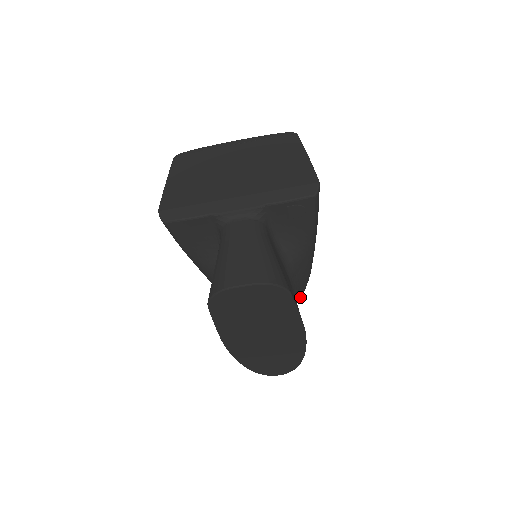
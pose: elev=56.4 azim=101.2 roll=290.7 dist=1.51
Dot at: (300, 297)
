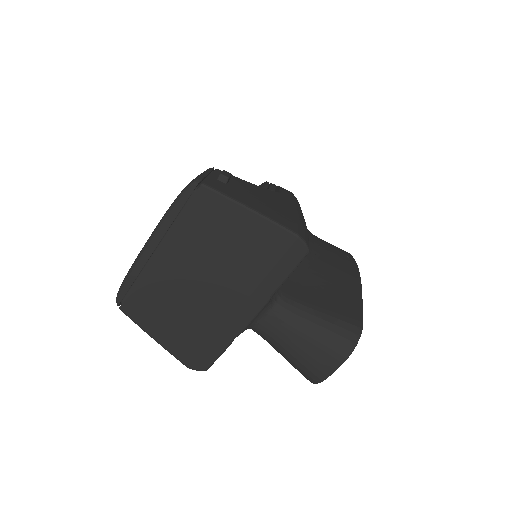
Dot at: occluded
